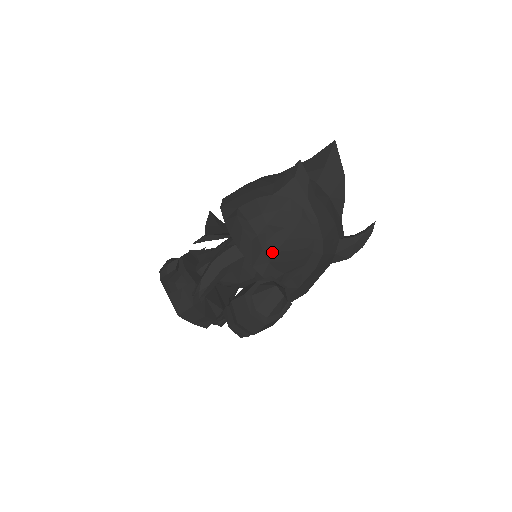
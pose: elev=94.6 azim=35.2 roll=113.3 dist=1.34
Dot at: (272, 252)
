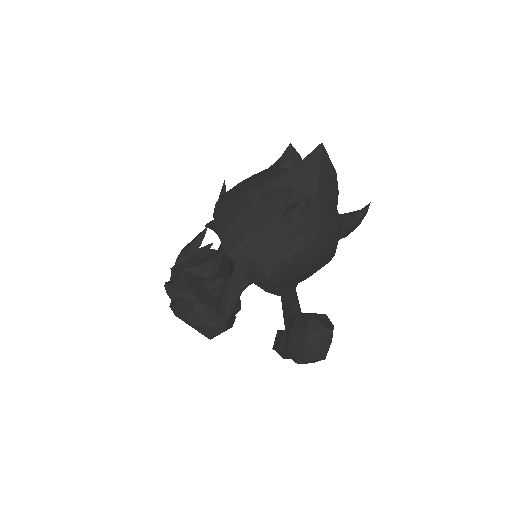
Dot at: (295, 279)
